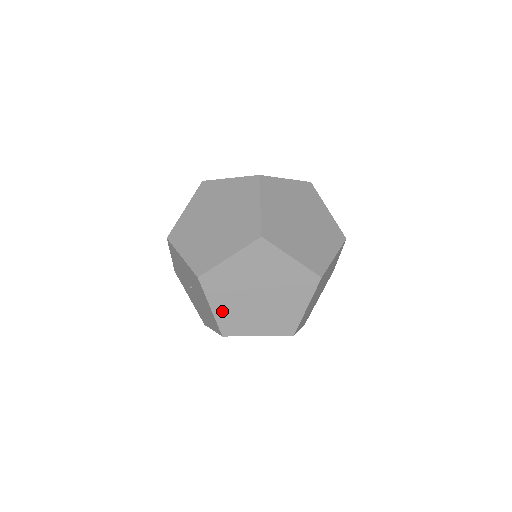
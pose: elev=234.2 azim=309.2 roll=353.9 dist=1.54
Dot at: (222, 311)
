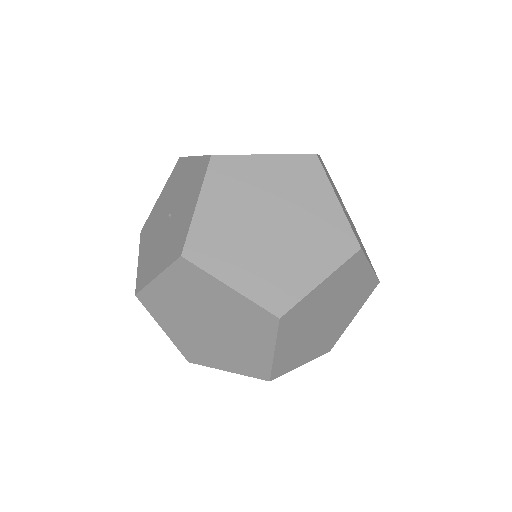
Dot at: (162, 290)
